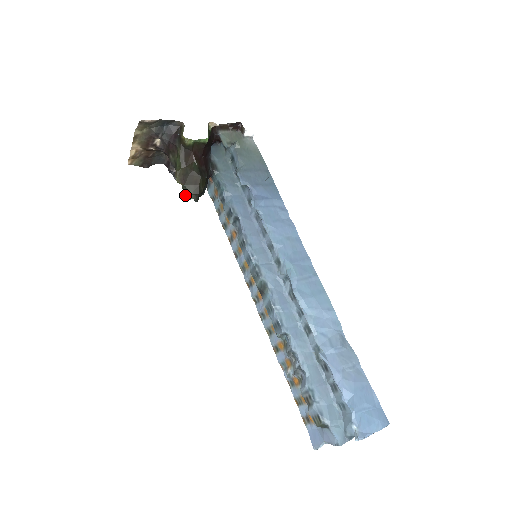
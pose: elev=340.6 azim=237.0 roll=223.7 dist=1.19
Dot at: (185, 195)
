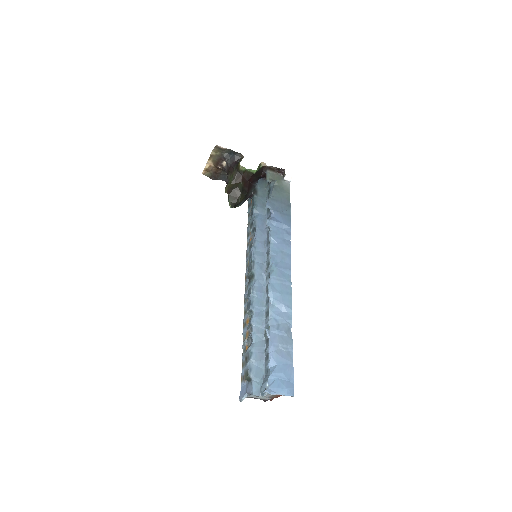
Dot at: (229, 203)
